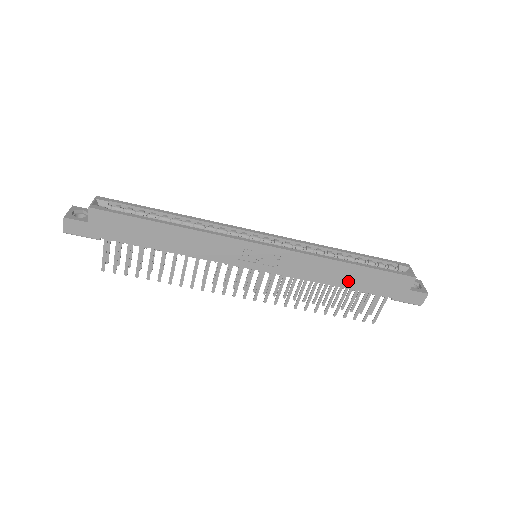
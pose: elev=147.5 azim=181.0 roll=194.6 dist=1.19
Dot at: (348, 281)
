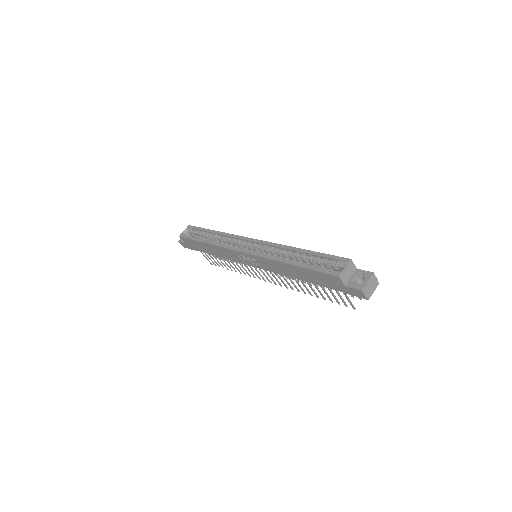
Dot at: (302, 277)
